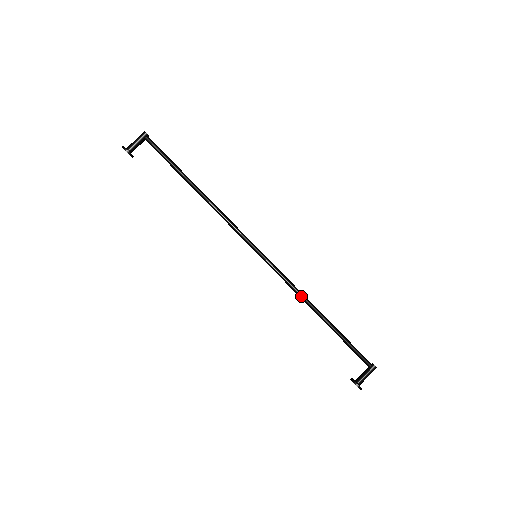
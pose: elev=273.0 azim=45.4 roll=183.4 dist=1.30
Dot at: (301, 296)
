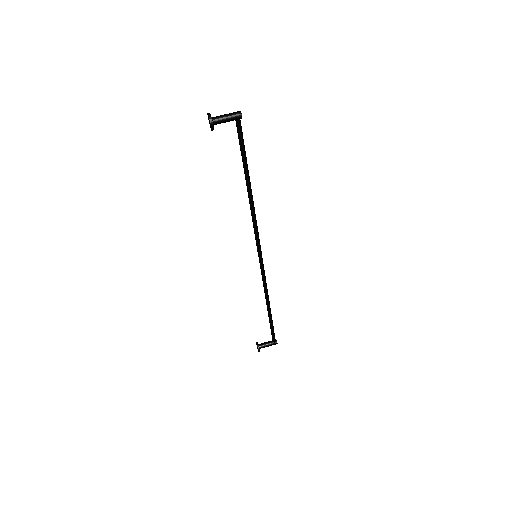
Dot at: (266, 293)
